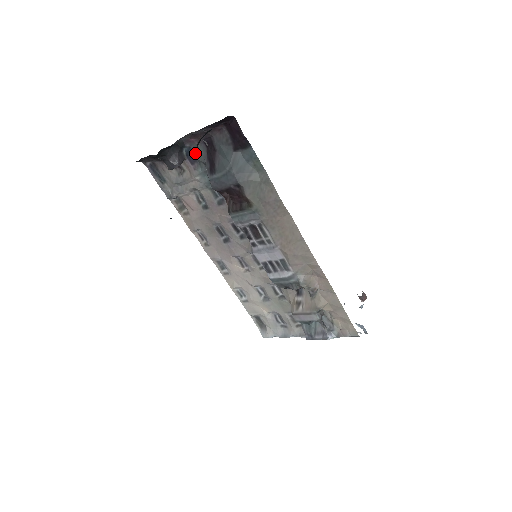
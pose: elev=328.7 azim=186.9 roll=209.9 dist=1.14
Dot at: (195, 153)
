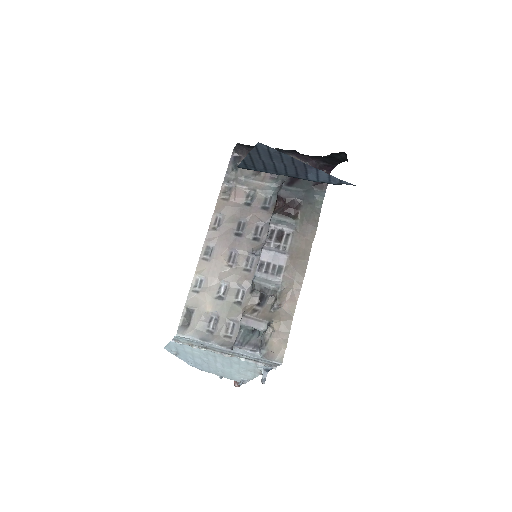
Dot at: occluded
